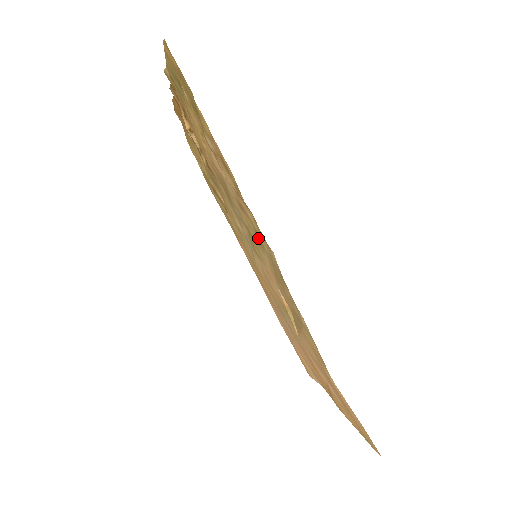
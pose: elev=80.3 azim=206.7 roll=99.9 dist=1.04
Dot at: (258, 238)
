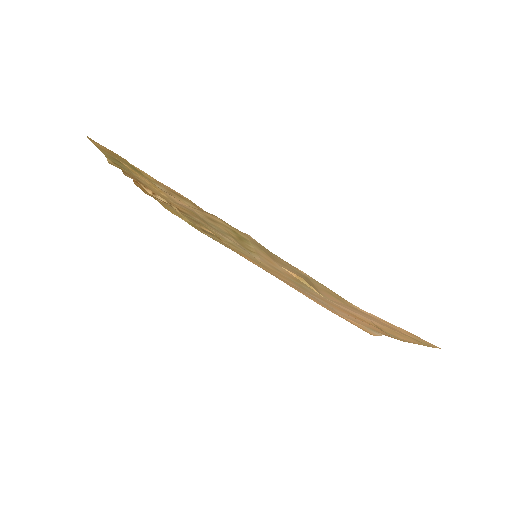
Dot at: (238, 235)
